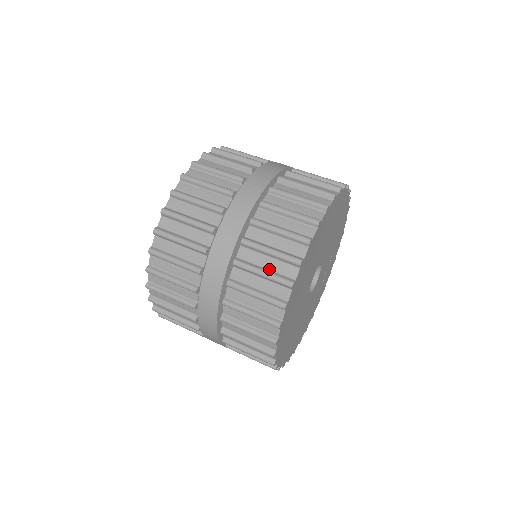
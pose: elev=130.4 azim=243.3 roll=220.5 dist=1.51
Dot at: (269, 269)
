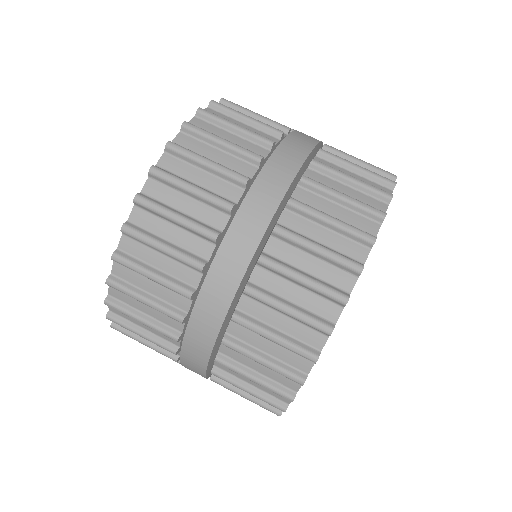
Dot at: (255, 387)
